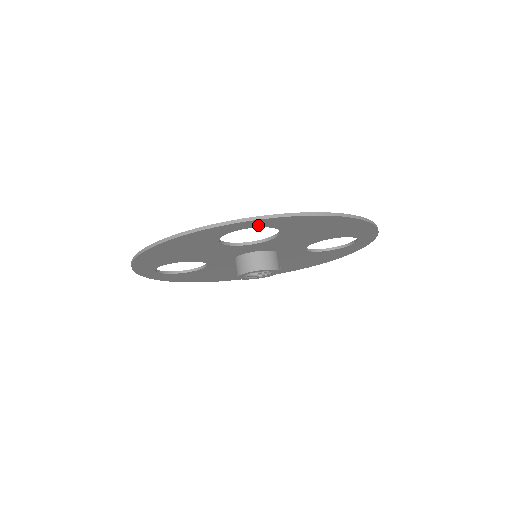
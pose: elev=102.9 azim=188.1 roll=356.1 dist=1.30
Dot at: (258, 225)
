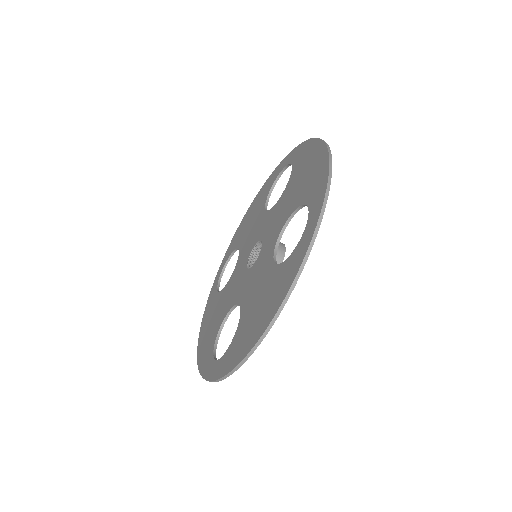
Dot at: occluded
